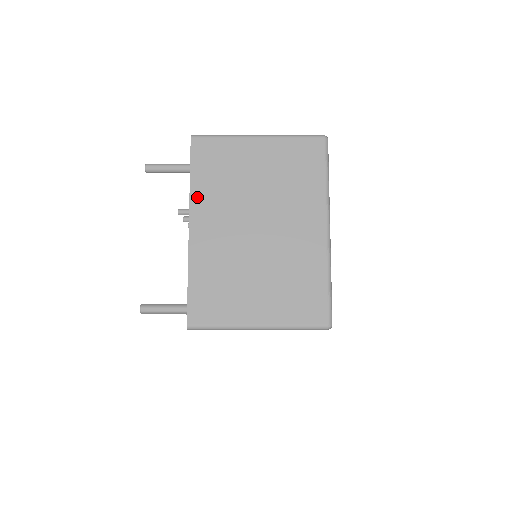
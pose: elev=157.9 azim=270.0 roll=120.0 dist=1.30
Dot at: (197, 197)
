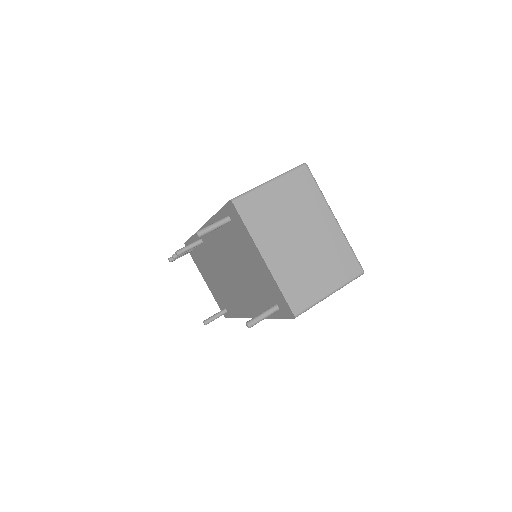
Dot at: (257, 237)
